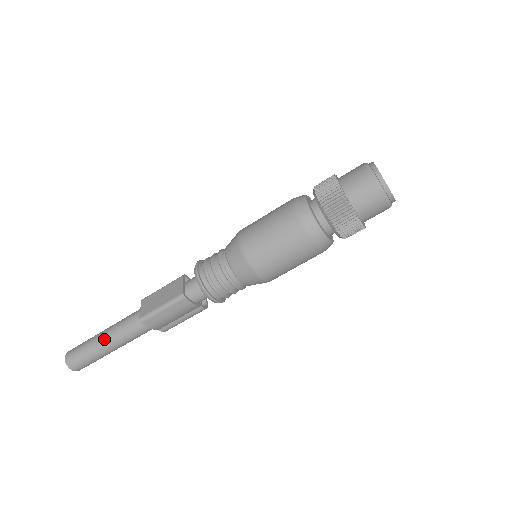
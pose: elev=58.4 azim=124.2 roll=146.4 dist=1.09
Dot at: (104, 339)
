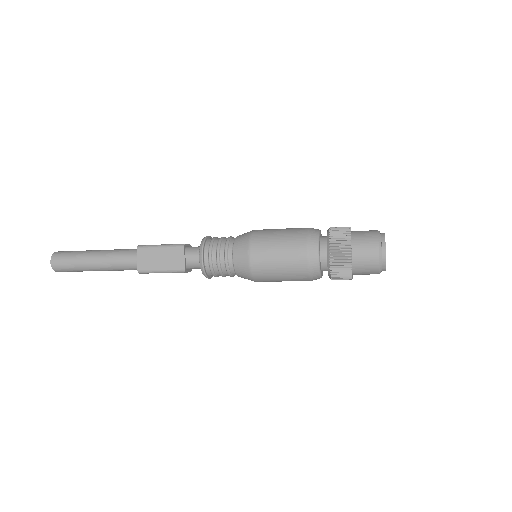
Dot at: (96, 267)
